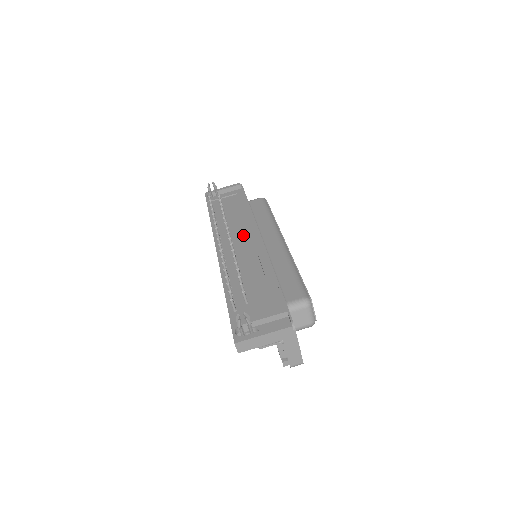
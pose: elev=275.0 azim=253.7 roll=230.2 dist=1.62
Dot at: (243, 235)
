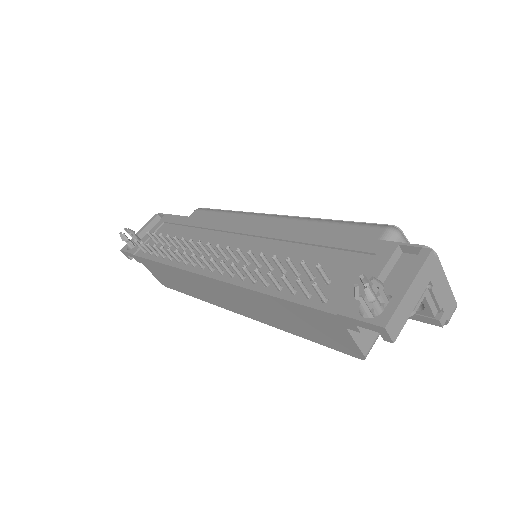
Dot at: (223, 241)
